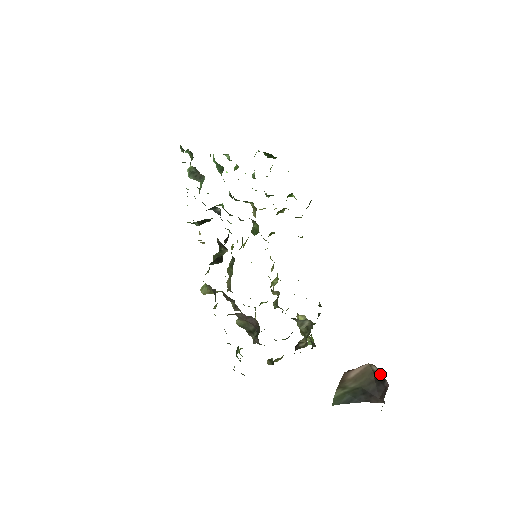
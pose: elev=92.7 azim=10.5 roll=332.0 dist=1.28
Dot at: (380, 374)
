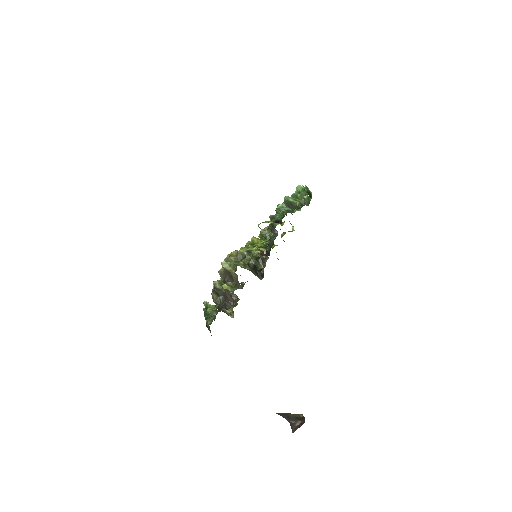
Dot at: (301, 418)
